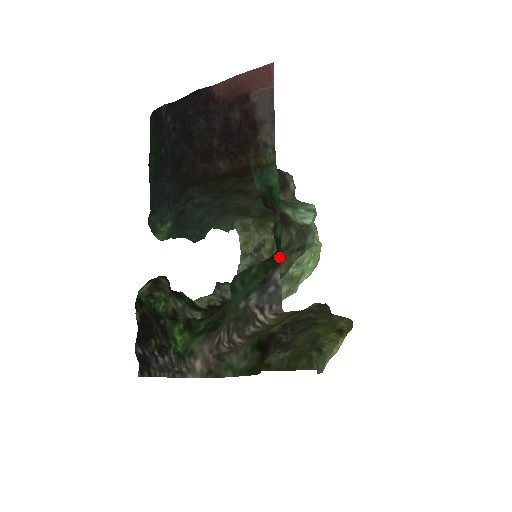
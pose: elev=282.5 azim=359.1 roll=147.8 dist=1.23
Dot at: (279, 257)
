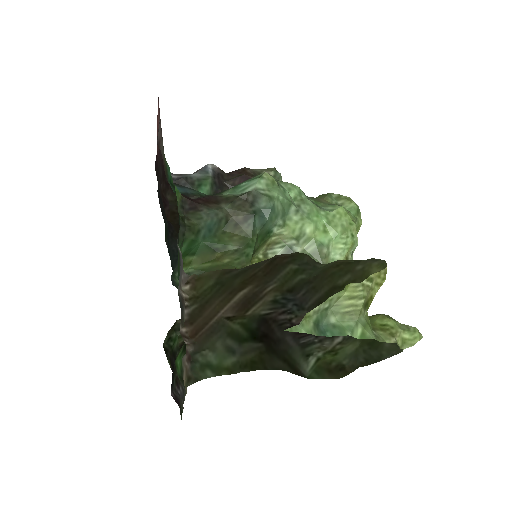
Dot at: (179, 230)
